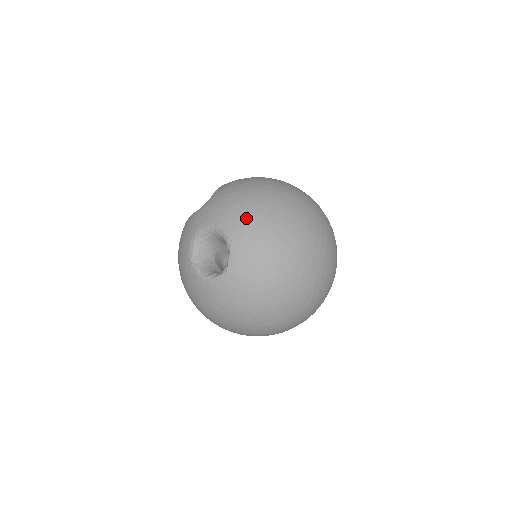
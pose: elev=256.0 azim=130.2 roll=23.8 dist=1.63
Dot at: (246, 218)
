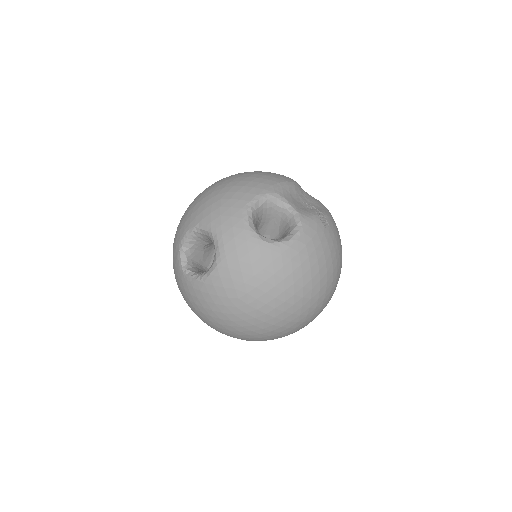
Dot at: (227, 297)
